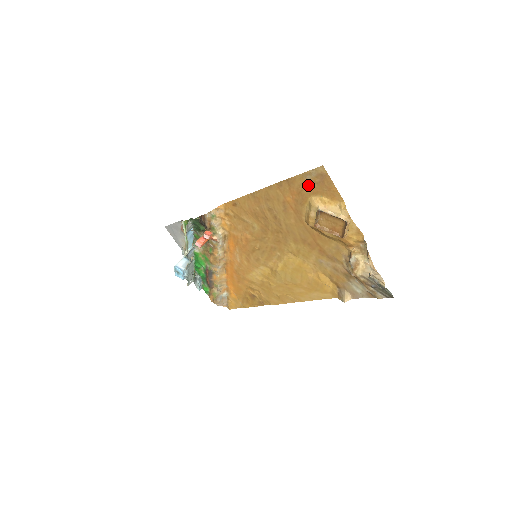
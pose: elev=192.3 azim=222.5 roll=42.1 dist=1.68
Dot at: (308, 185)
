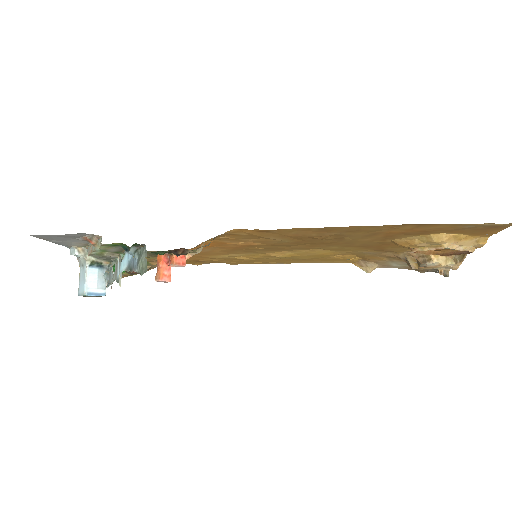
Dot at: (455, 229)
